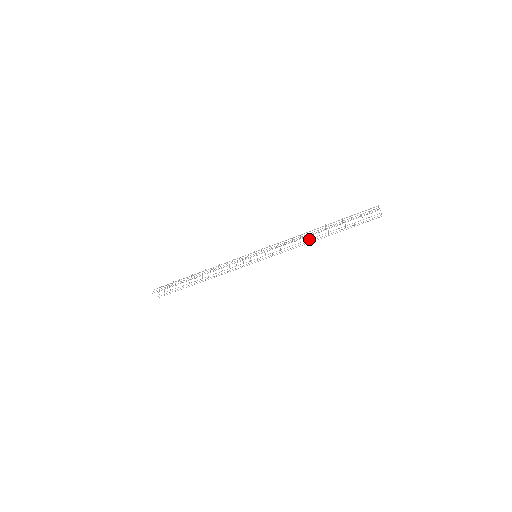
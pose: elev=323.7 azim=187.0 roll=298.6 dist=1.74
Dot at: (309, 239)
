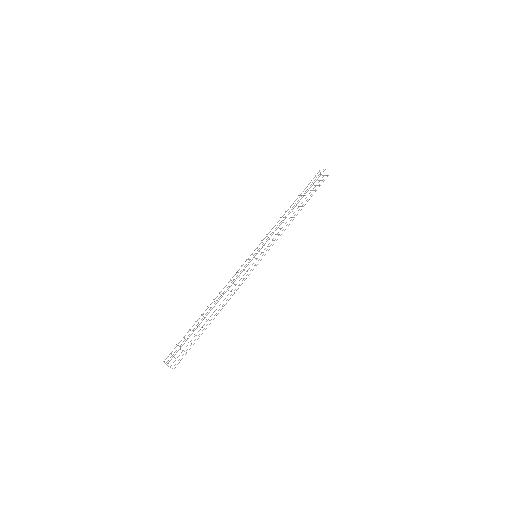
Dot at: occluded
